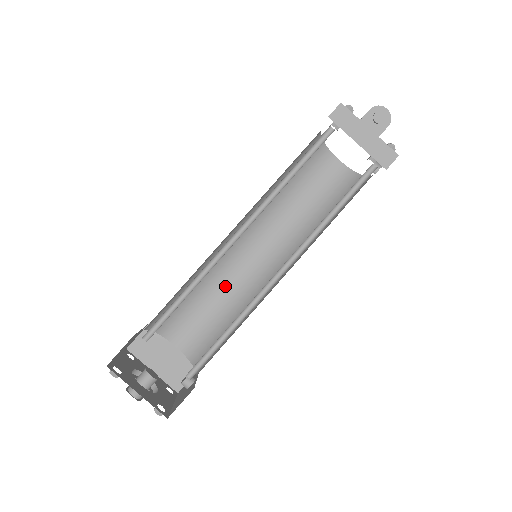
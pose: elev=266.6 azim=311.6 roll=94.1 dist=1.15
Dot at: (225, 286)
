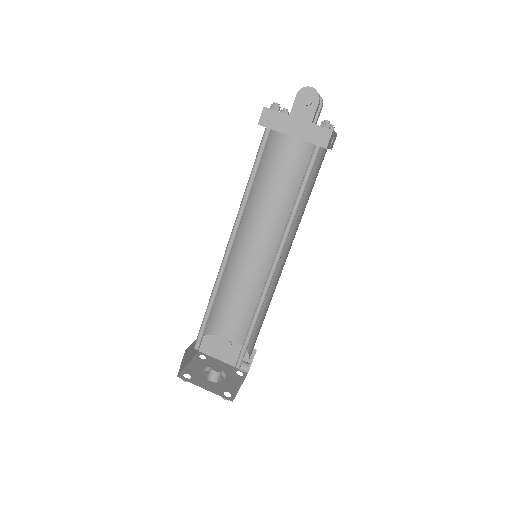
Dot at: (249, 282)
